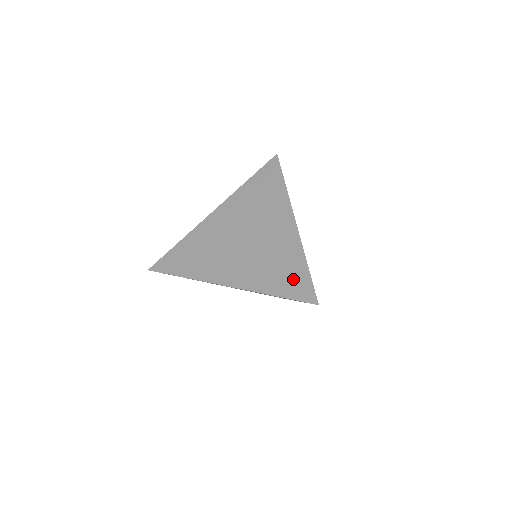
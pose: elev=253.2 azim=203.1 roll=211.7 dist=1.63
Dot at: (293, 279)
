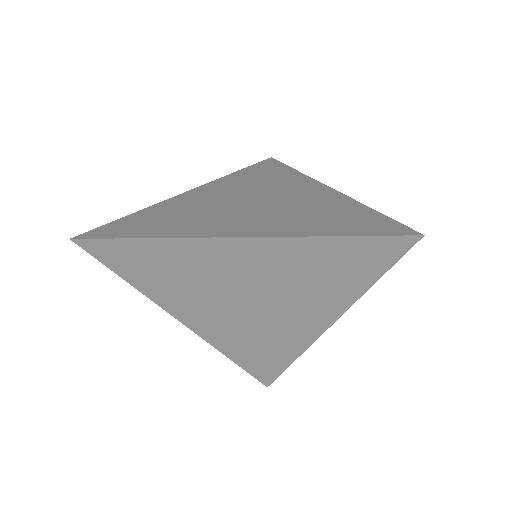
Dot at: (358, 220)
